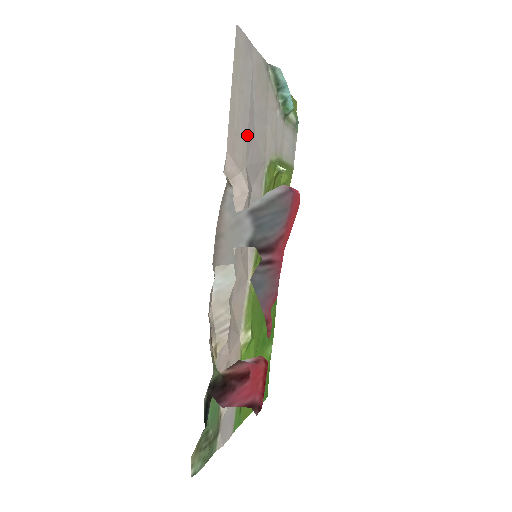
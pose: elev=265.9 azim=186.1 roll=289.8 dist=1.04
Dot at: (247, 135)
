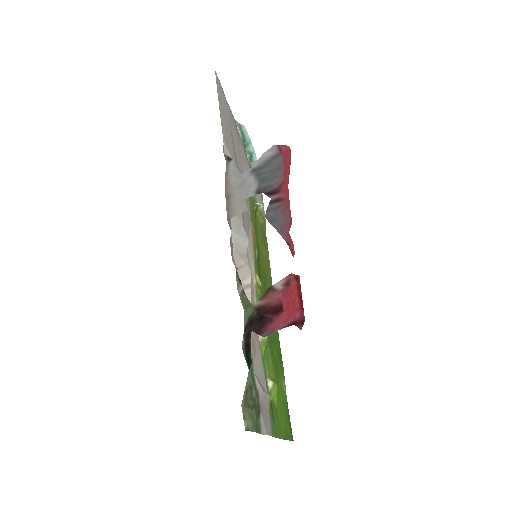
Dot at: (233, 148)
